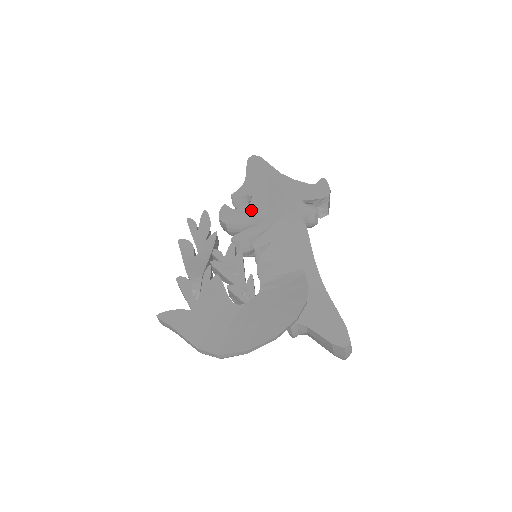
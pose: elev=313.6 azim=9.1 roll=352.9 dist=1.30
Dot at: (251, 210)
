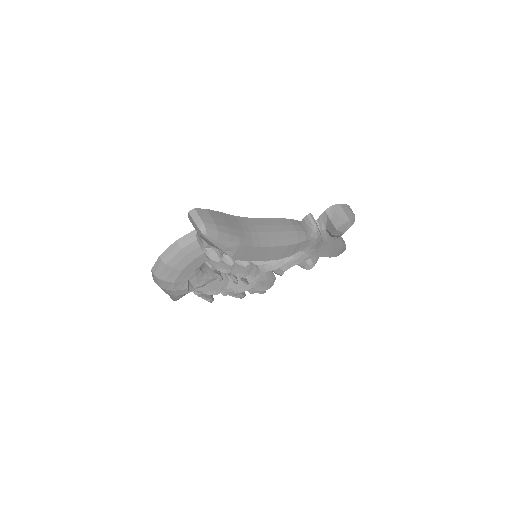
Dot at: occluded
